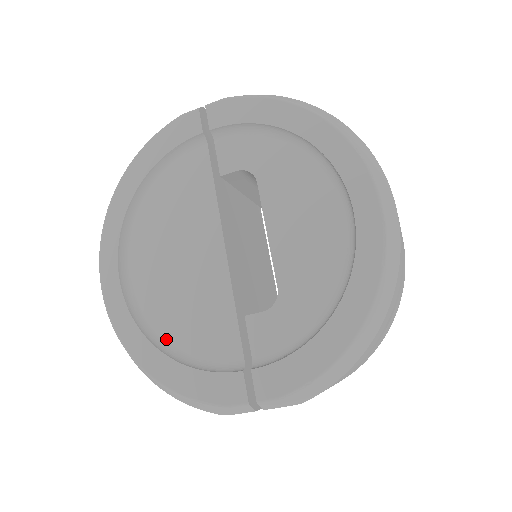
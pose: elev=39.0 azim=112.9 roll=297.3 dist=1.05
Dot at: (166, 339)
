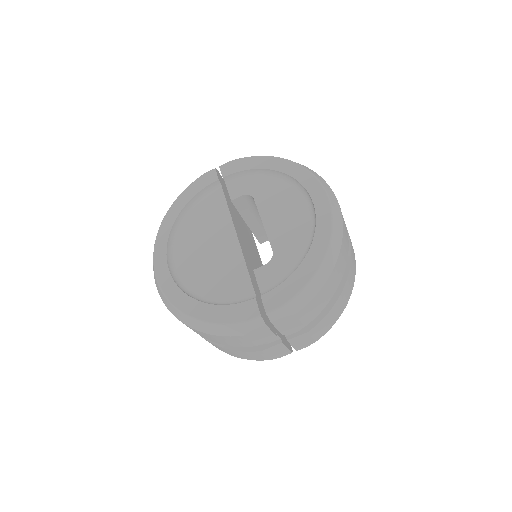
Dot at: (202, 296)
